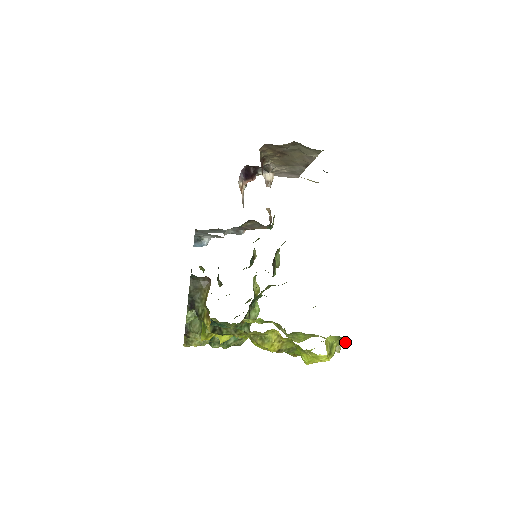
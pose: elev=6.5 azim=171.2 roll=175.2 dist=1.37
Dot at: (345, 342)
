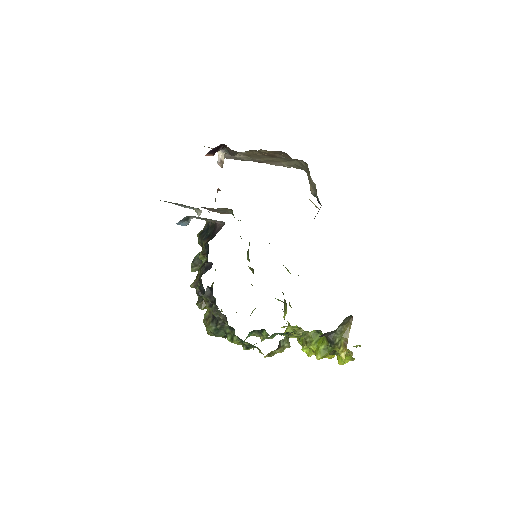
Dot at: occluded
